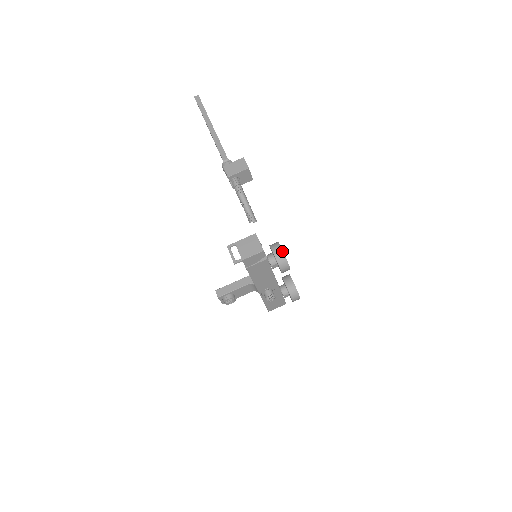
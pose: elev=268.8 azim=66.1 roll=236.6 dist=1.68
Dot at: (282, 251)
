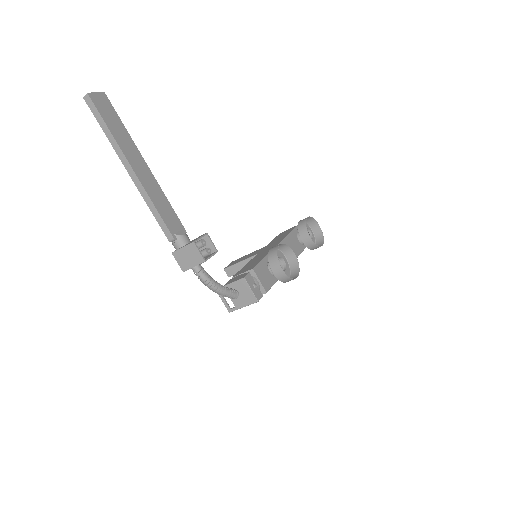
Dot at: (283, 272)
